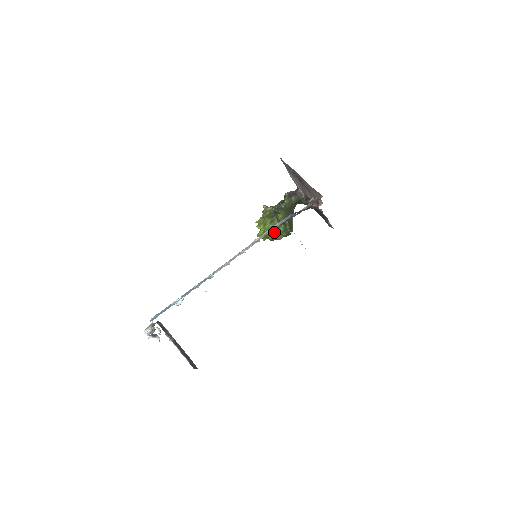
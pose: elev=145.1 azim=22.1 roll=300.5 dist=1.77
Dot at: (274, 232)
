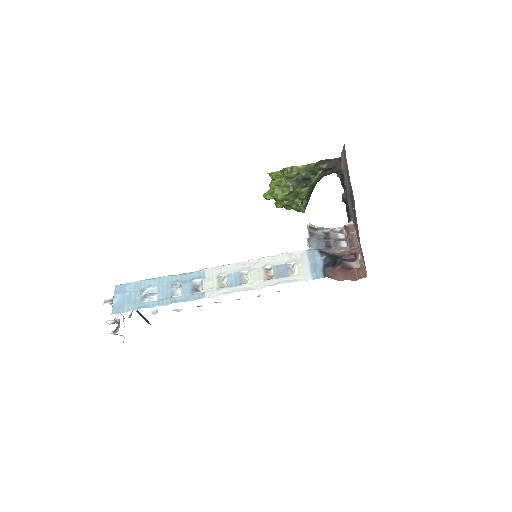
Dot at: (286, 205)
